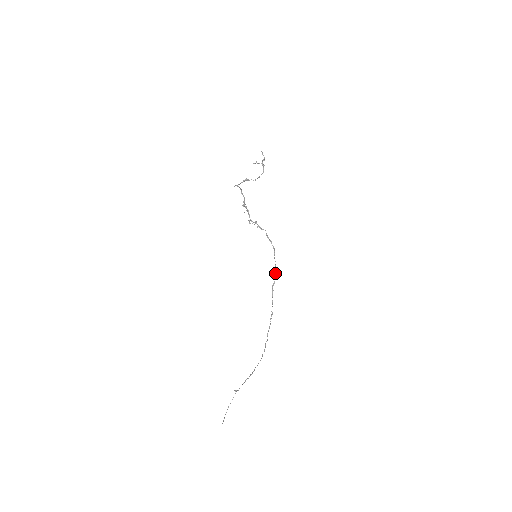
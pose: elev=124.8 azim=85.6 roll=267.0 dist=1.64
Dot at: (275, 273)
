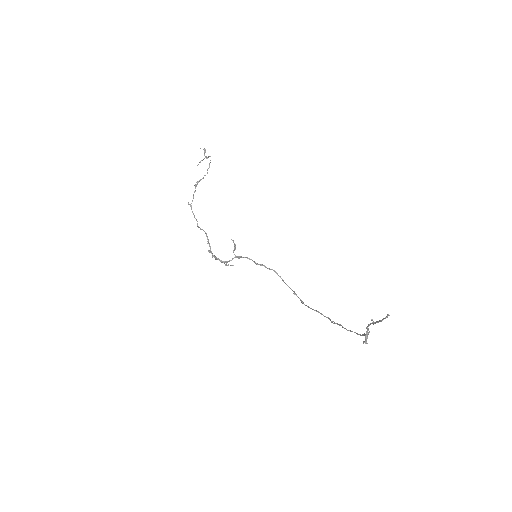
Dot at: (294, 293)
